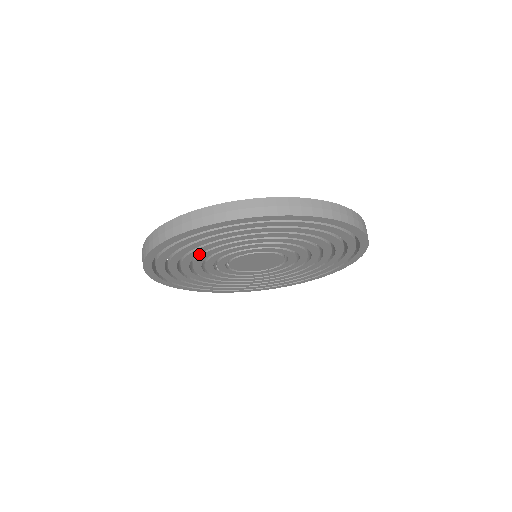
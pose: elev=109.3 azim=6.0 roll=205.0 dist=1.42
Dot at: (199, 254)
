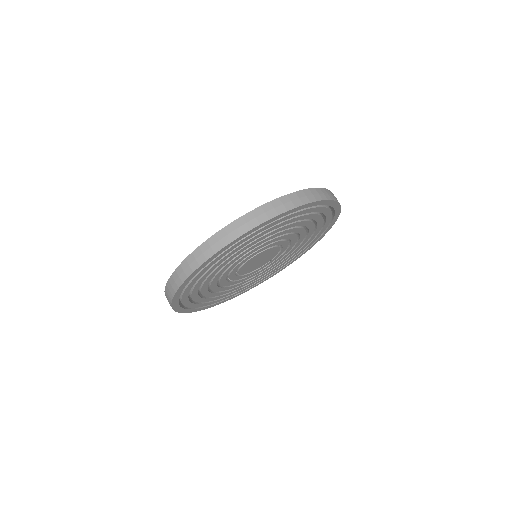
Dot at: (212, 278)
